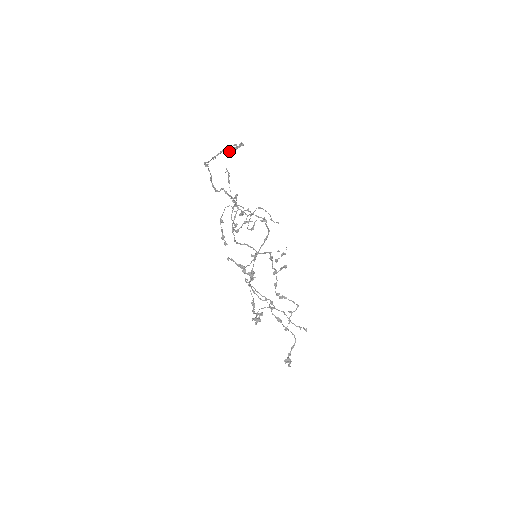
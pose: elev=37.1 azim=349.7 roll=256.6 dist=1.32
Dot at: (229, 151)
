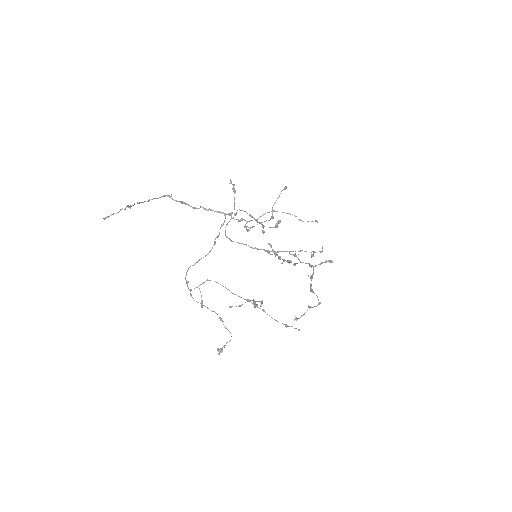
Dot at: (104, 219)
